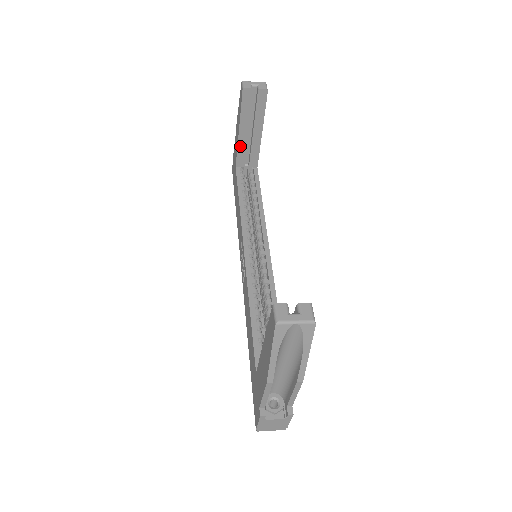
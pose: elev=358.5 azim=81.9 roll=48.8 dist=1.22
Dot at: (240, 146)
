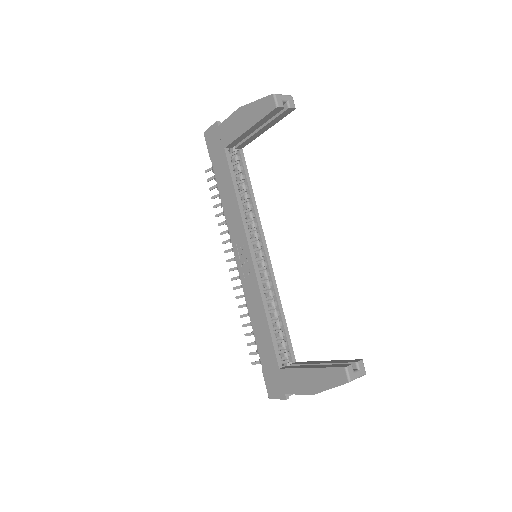
Dot at: (240, 137)
